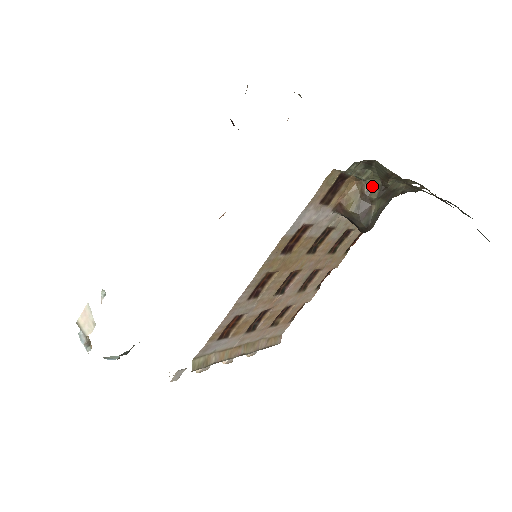
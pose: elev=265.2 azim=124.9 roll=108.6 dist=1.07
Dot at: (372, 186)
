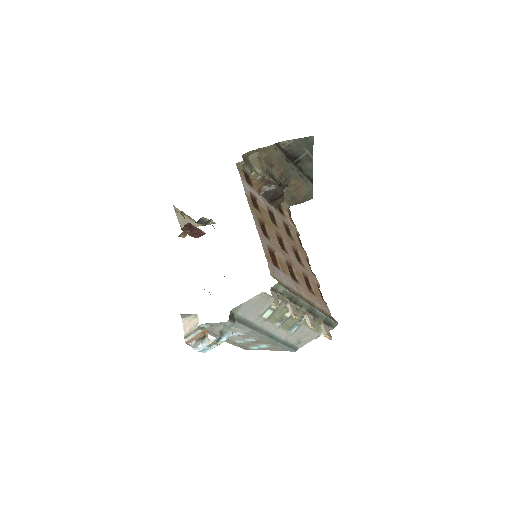
Dot at: (262, 176)
